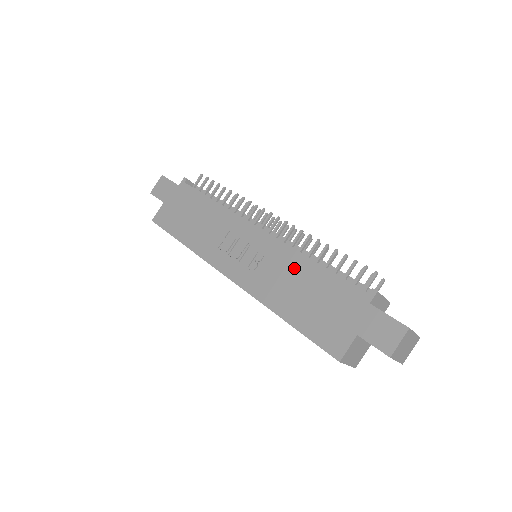
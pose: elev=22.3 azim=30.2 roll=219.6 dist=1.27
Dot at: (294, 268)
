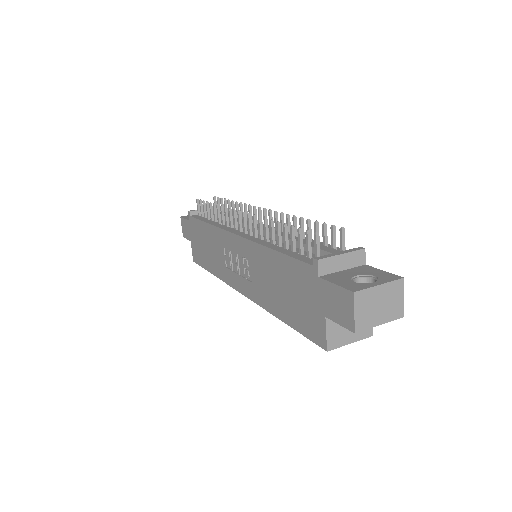
Dot at: (265, 264)
